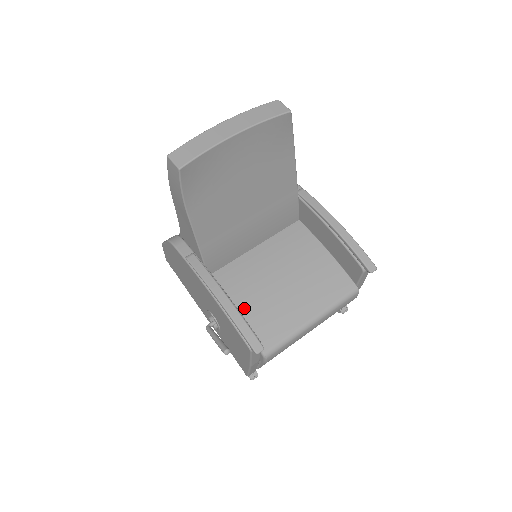
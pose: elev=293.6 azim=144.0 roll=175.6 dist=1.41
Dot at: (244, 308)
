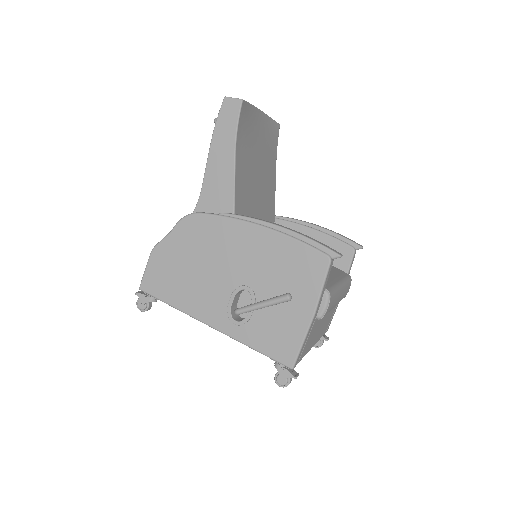
Dot at: occluded
